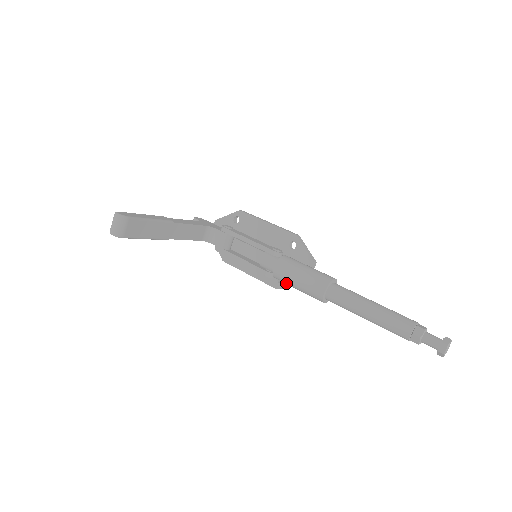
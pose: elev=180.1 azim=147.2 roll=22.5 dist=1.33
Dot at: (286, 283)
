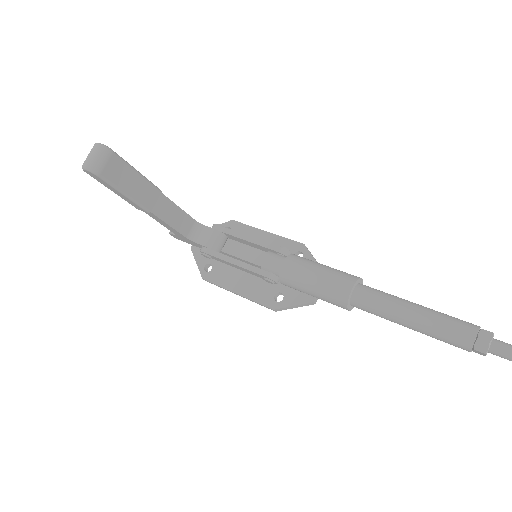
Dot at: (296, 285)
